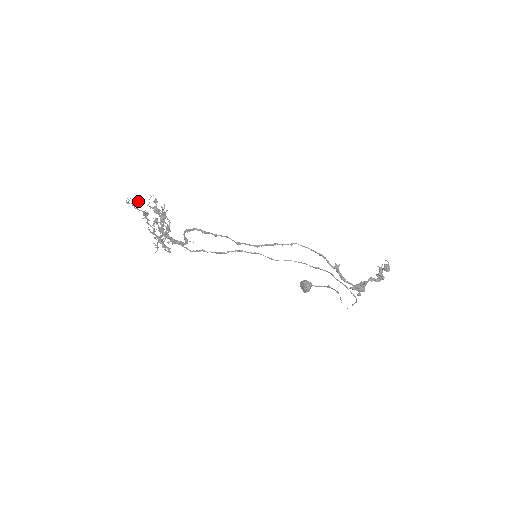
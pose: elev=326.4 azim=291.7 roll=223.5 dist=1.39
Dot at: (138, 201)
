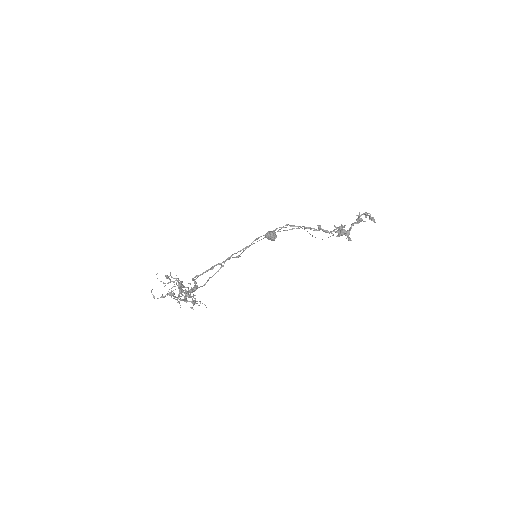
Dot at: (168, 293)
